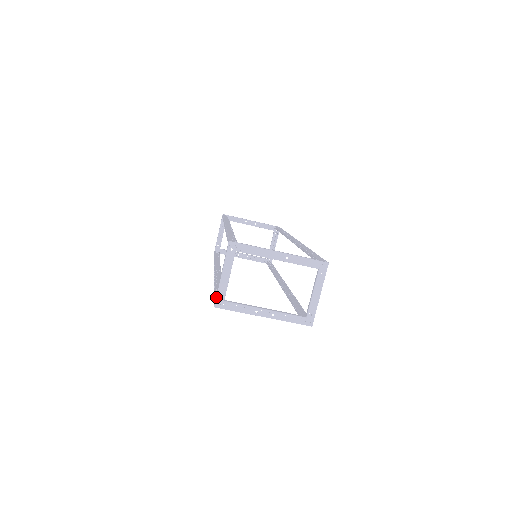
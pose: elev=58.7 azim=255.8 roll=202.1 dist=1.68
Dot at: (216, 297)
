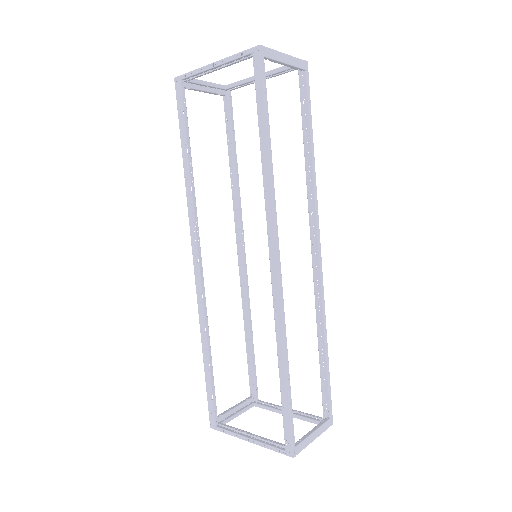
Dot at: occluded
